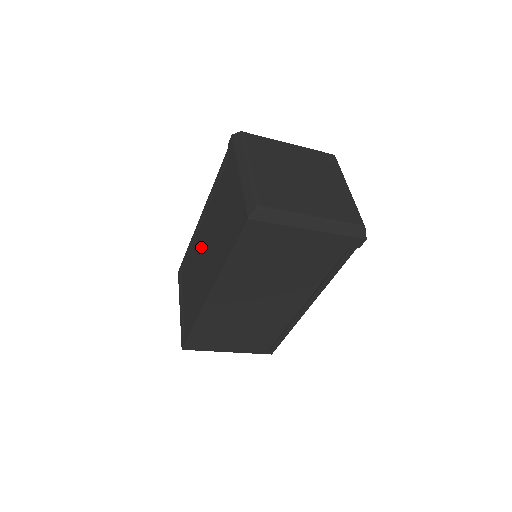
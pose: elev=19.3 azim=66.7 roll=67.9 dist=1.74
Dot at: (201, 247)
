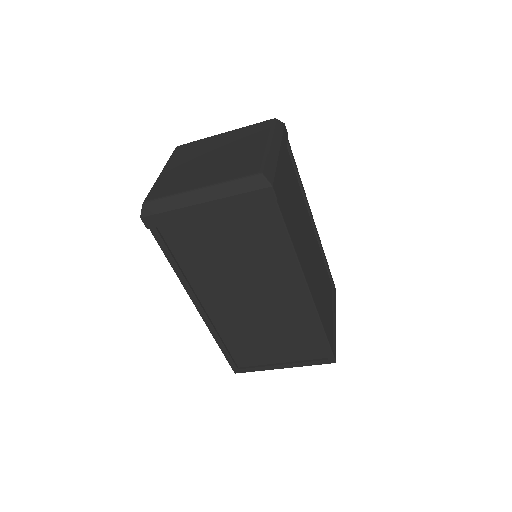
Dot at: occluded
